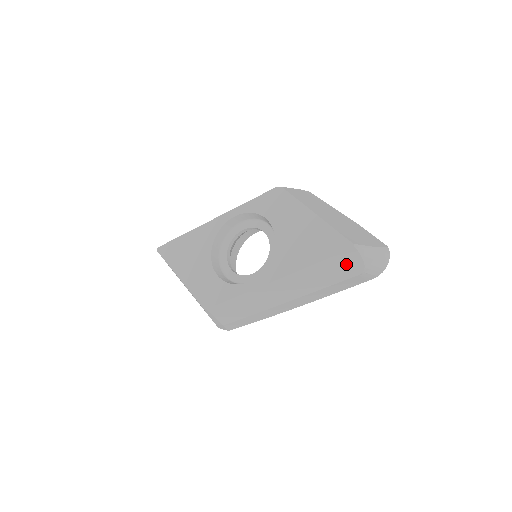
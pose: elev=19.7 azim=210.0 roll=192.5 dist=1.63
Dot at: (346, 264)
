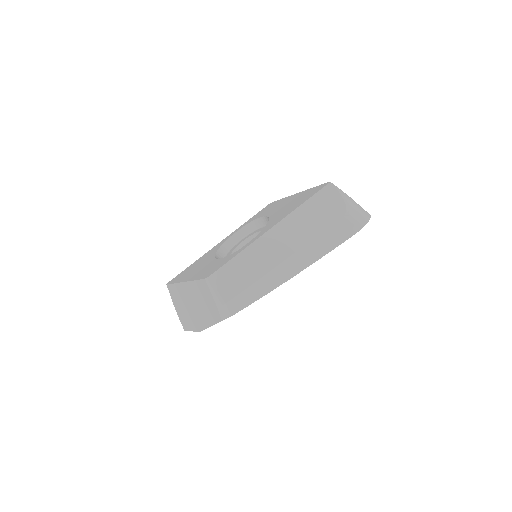
Dot at: (328, 203)
